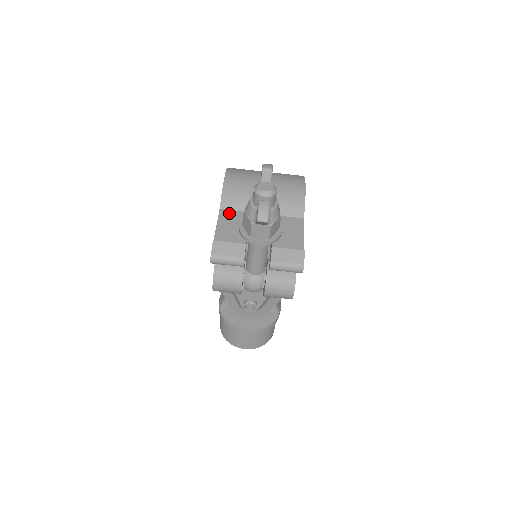
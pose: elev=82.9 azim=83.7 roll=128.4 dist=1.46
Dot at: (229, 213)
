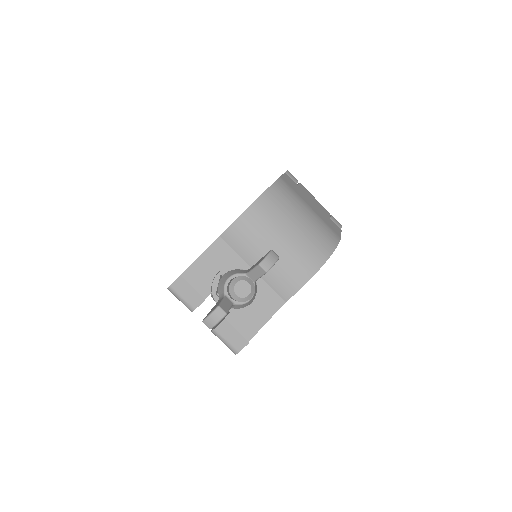
Dot at: (224, 248)
